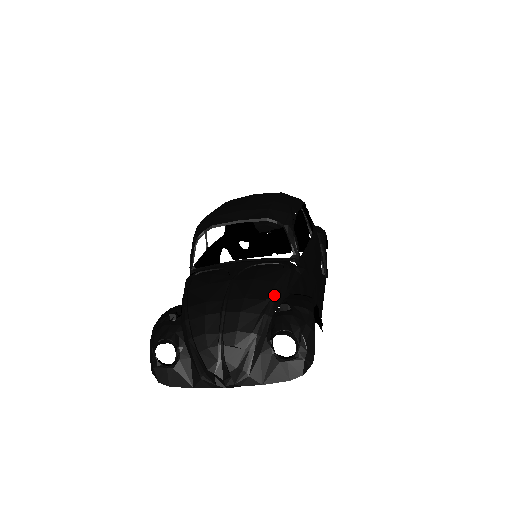
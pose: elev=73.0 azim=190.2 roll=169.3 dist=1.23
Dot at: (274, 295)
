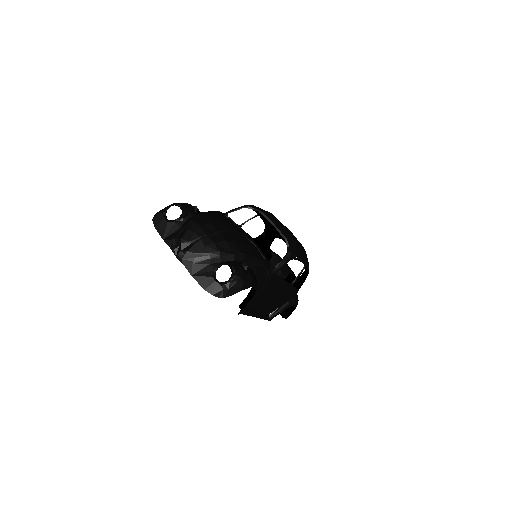
Dot at: (247, 257)
